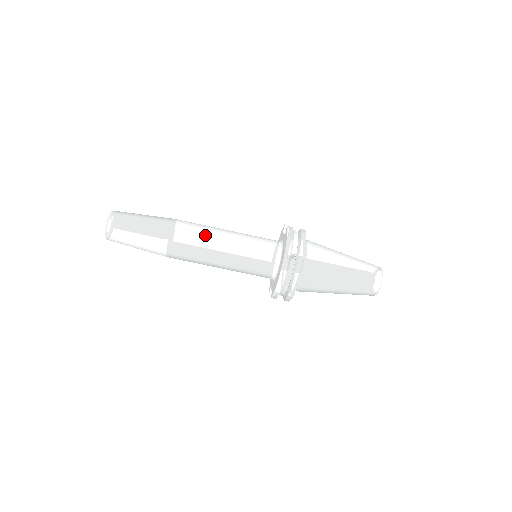
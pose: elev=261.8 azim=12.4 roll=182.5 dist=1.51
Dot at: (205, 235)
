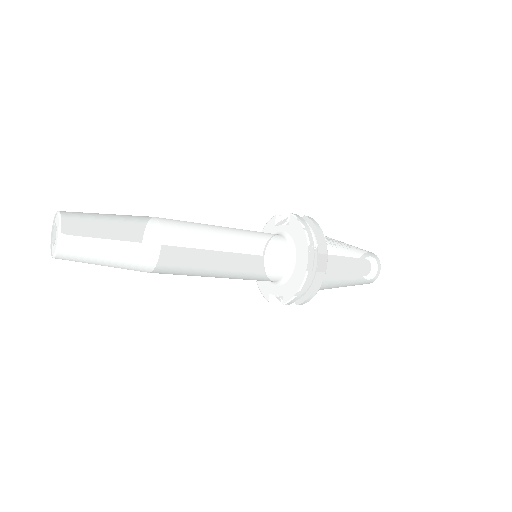
Dot at: (205, 233)
